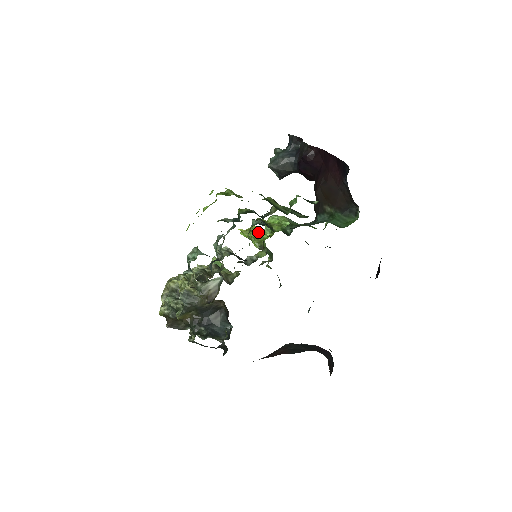
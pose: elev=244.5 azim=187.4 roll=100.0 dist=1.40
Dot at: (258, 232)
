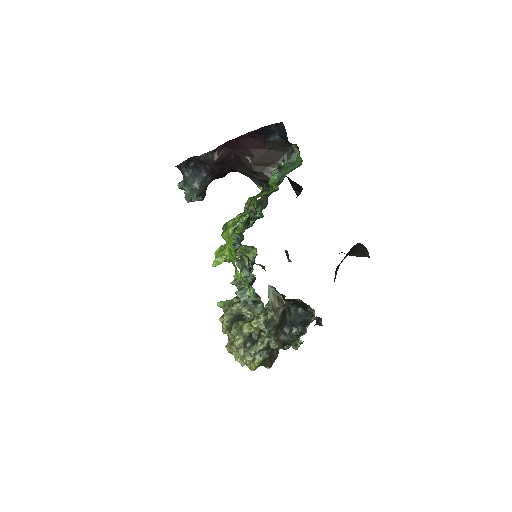
Dot at: occluded
